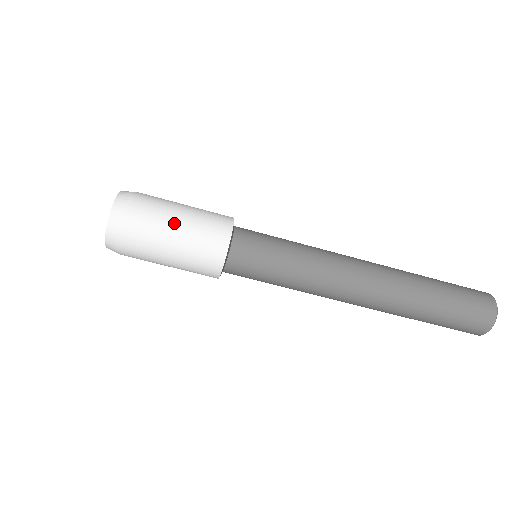
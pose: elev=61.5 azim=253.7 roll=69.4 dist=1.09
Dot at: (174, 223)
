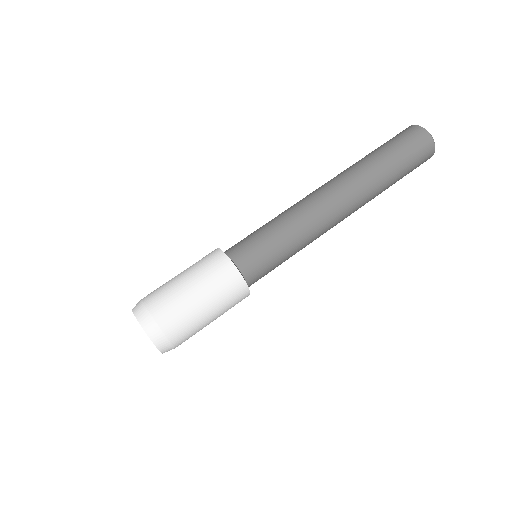
Dot at: occluded
